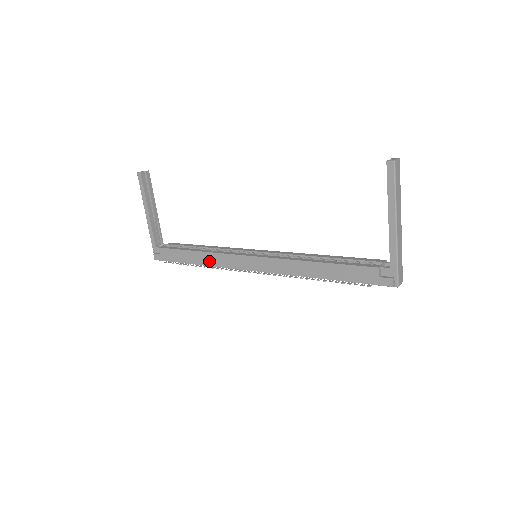
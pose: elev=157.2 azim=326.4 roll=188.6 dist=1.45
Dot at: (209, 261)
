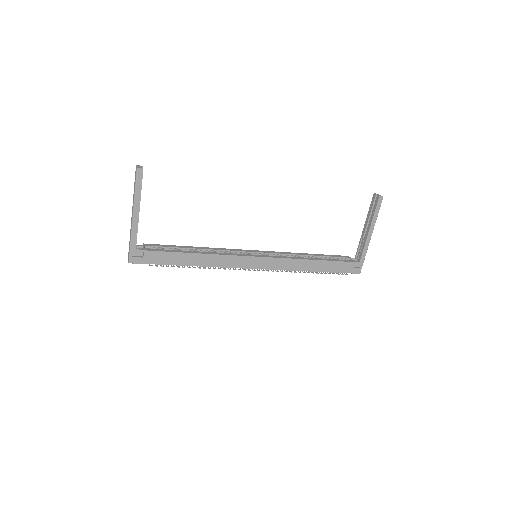
Dot at: (211, 262)
